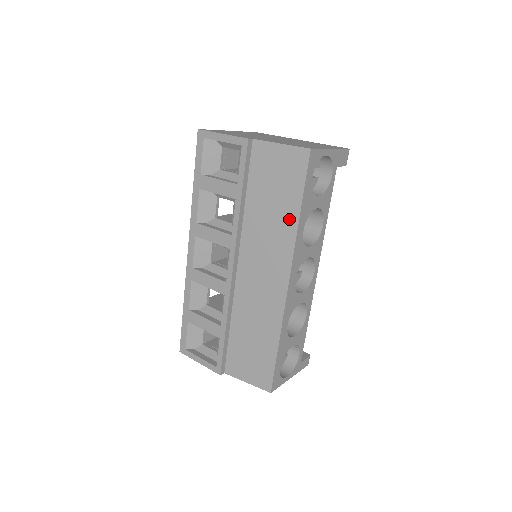
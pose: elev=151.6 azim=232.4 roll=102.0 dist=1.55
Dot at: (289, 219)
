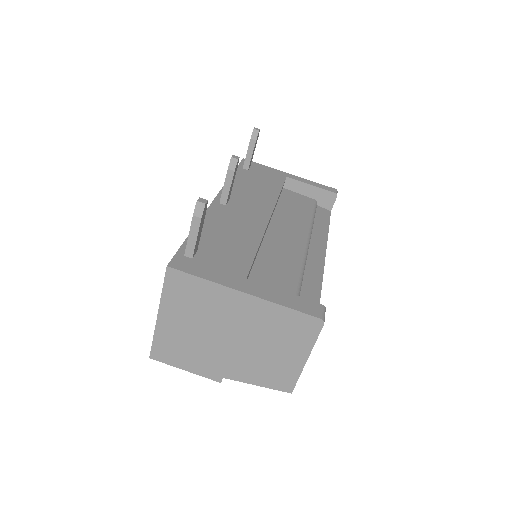
Dot at: occluded
